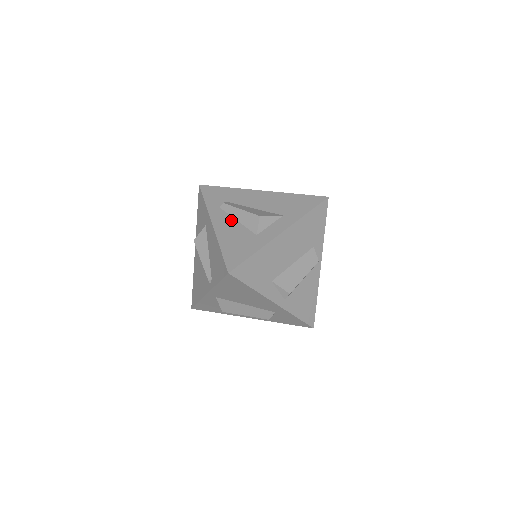
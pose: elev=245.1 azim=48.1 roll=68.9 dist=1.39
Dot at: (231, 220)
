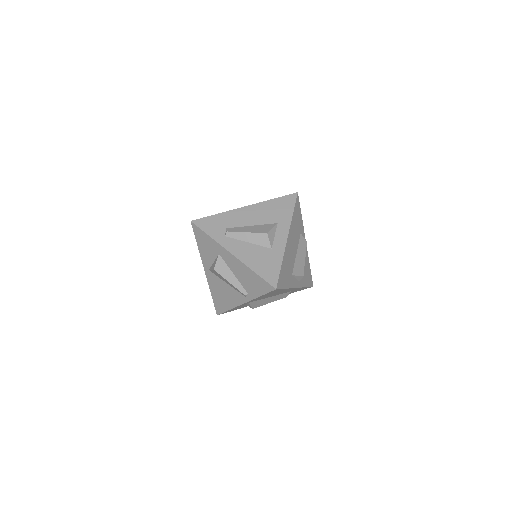
Dot at: (243, 244)
